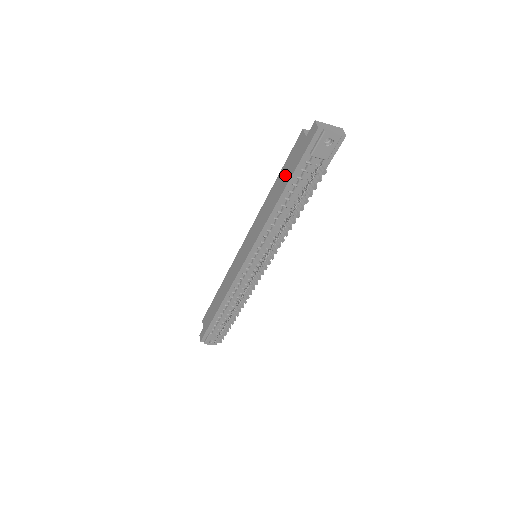
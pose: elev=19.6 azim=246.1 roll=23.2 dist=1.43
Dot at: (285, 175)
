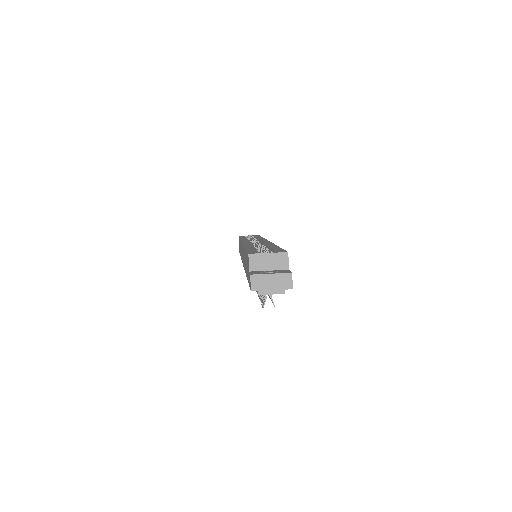
Dot at: (246, 265)
